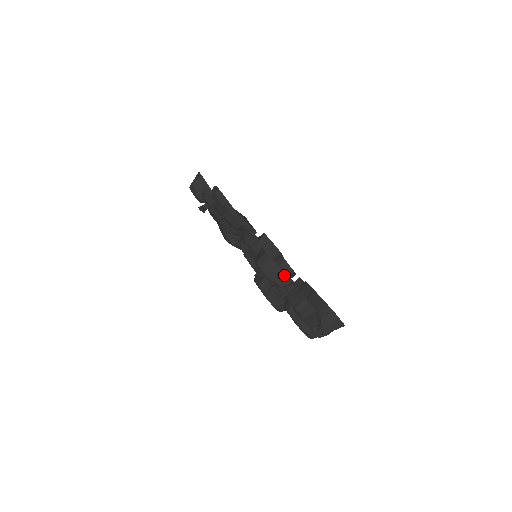
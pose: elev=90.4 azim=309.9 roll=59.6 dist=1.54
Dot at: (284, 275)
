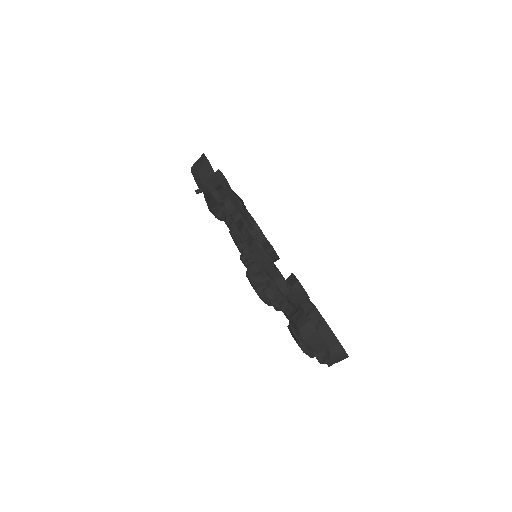
Dot at: (324, 344)
